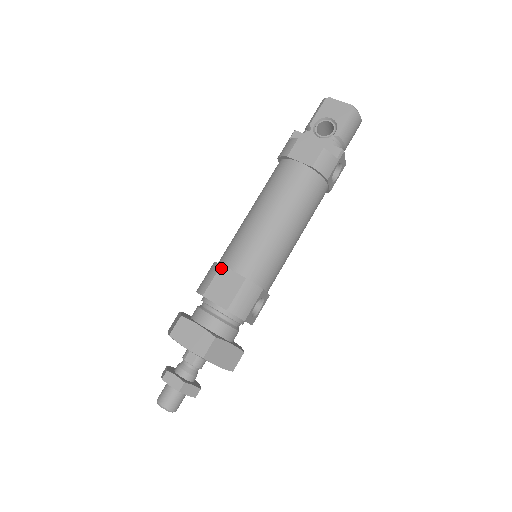
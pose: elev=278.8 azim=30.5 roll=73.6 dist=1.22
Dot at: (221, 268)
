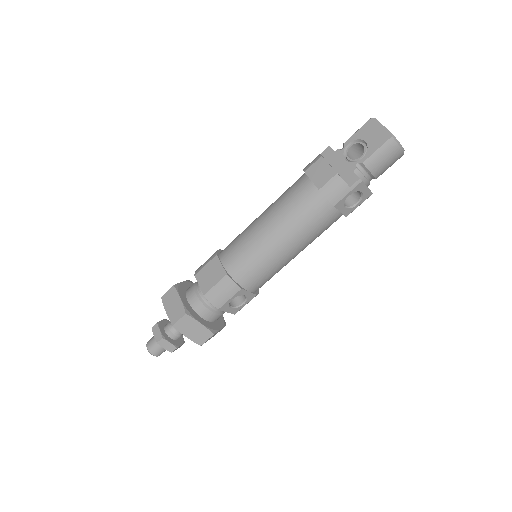
Dot at: (215, 258)
